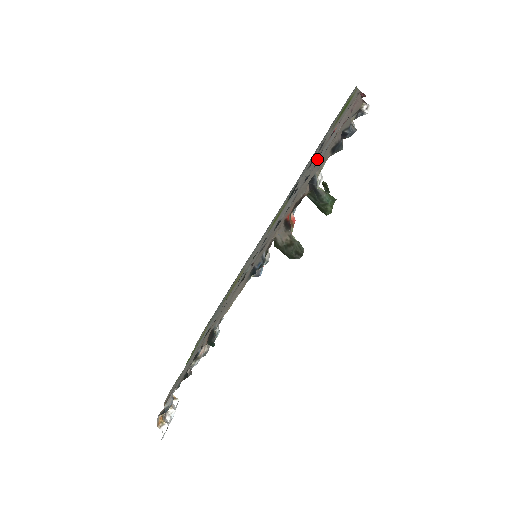
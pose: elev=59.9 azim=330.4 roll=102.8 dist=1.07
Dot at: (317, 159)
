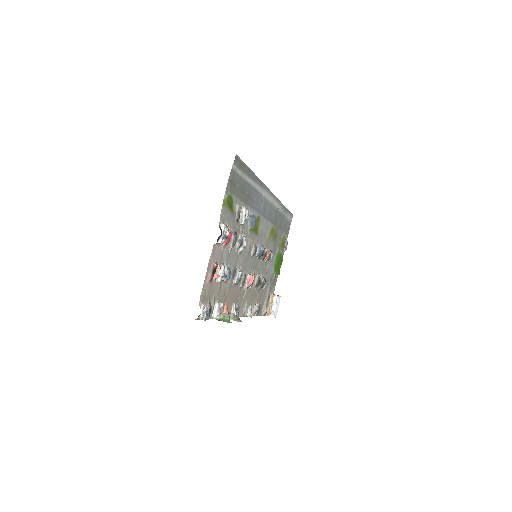
Dot at: (227, 260)
